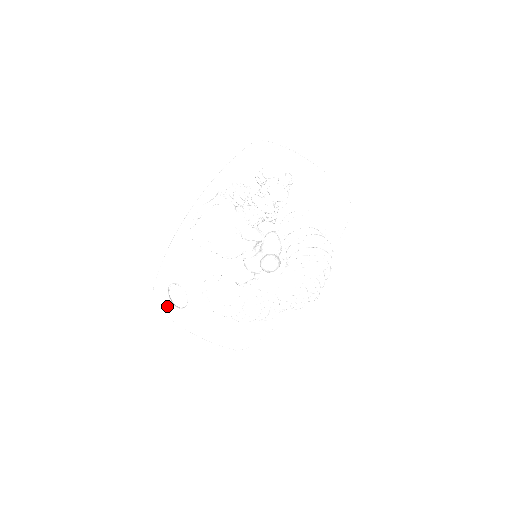
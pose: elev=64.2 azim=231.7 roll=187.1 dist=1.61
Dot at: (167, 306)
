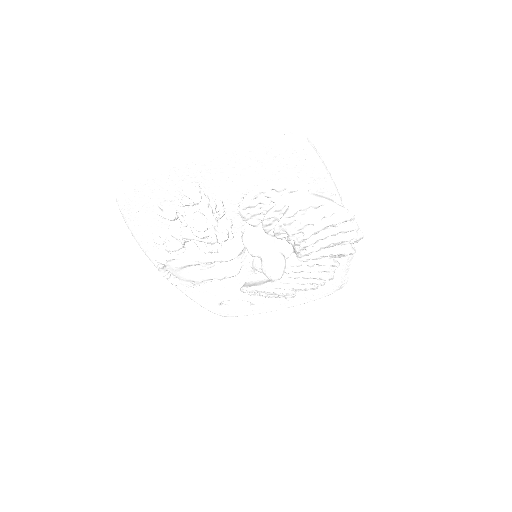
Dot at: (237, 313)
